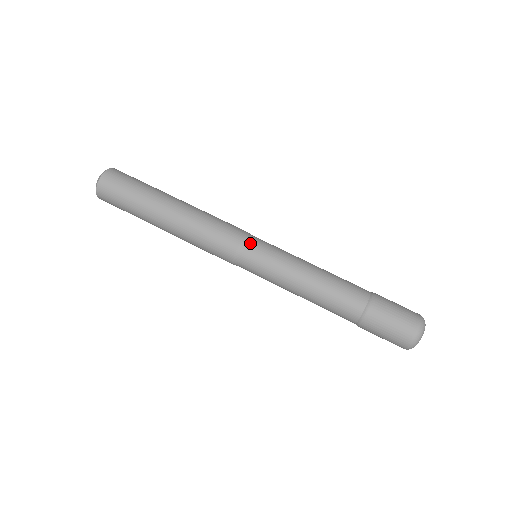
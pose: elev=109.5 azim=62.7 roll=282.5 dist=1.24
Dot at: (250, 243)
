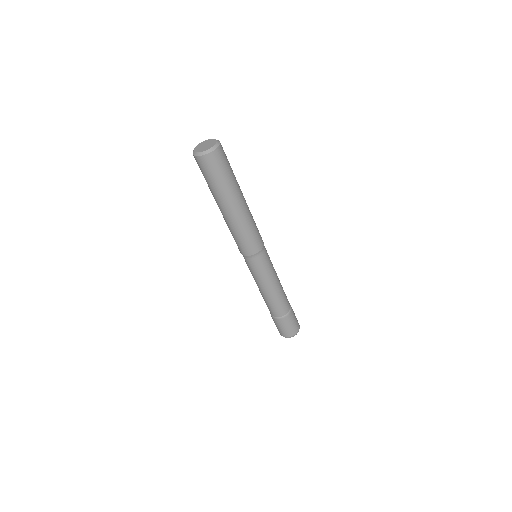
Dot at: (260, 256)
